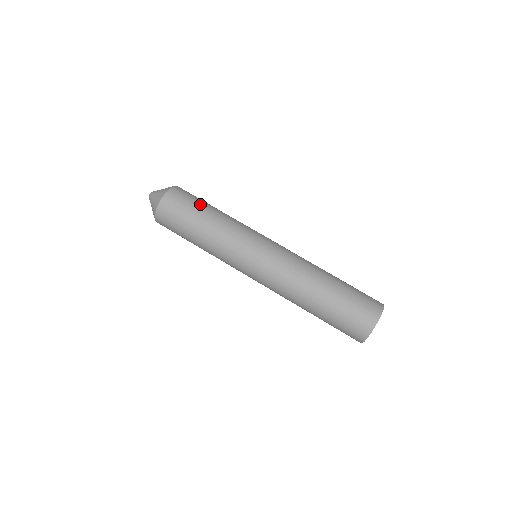
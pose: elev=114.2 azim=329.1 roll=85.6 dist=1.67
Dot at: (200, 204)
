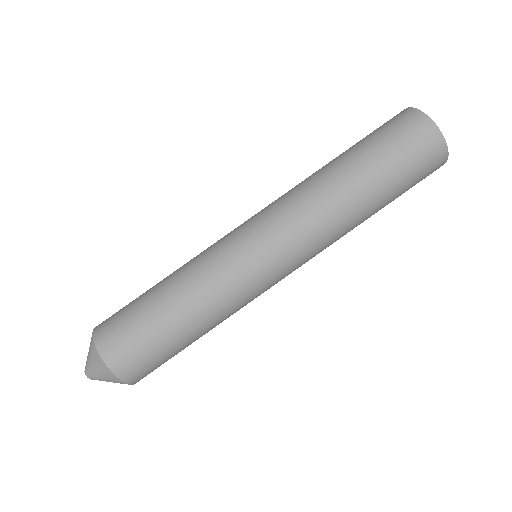
Dot at: occluded
